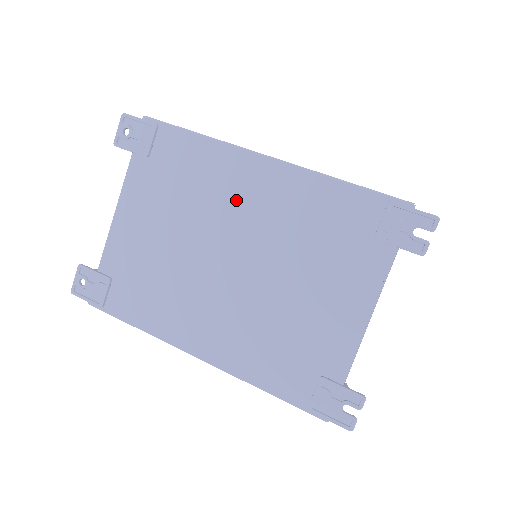
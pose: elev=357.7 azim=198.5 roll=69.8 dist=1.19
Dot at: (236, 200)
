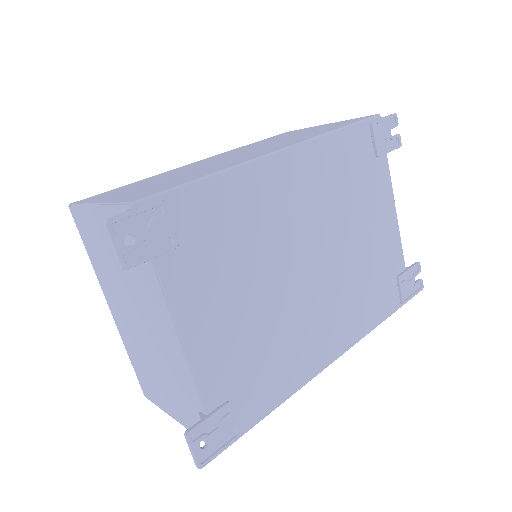
Dot at: (284, 210)
